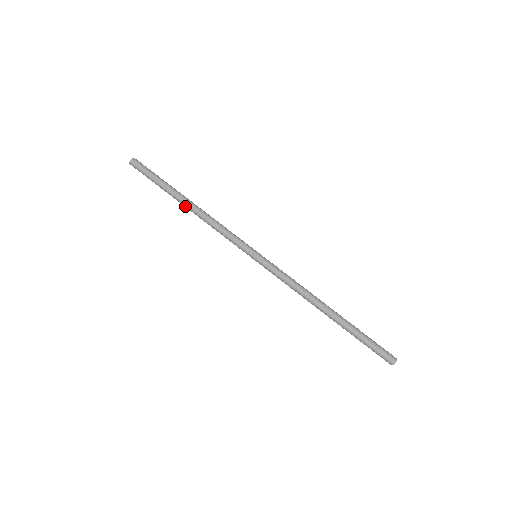
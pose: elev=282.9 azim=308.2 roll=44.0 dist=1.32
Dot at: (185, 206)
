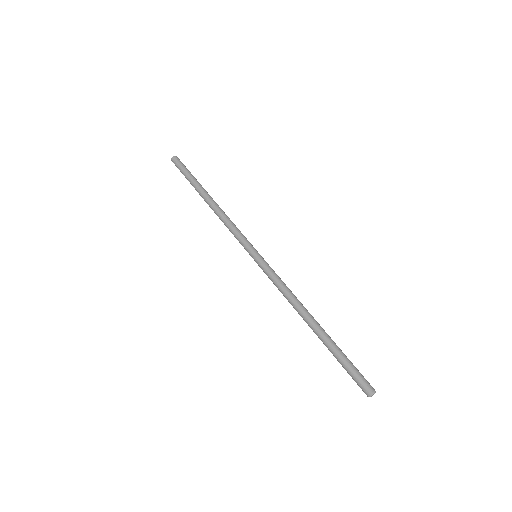
Dot at: (206, 202)
